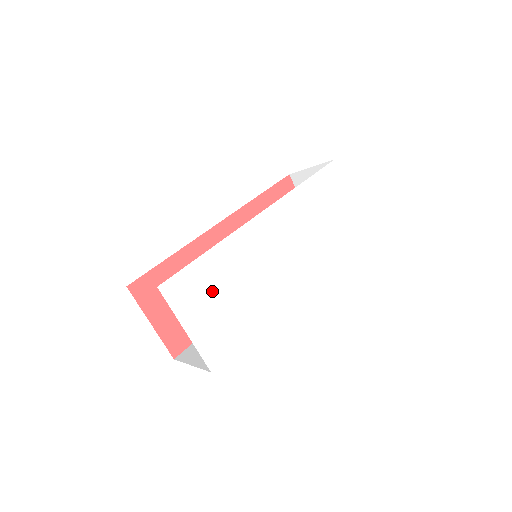
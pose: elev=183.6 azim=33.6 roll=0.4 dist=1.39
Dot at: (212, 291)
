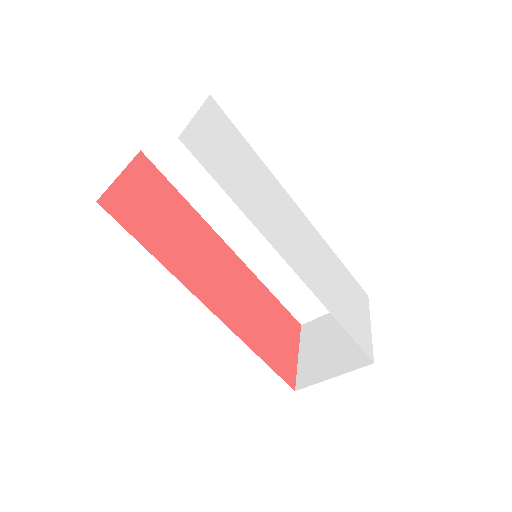
Dot at: (235, 151)
